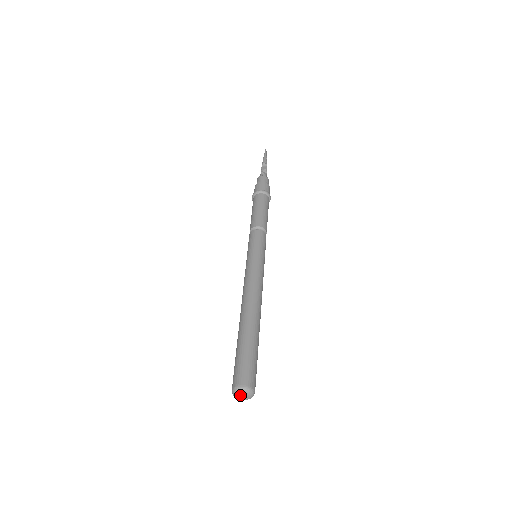
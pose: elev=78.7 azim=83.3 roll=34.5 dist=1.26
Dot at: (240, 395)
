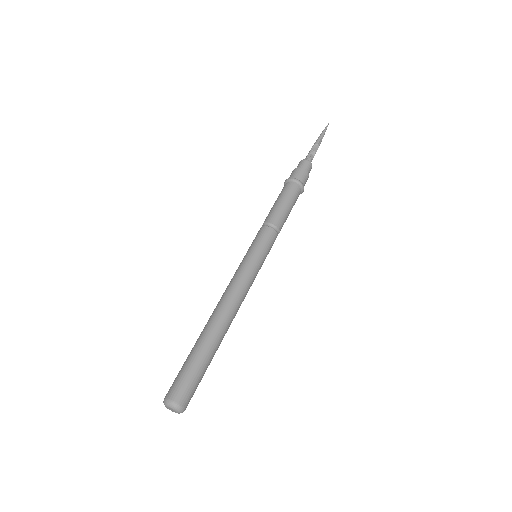
Dot at: (169, 408)
